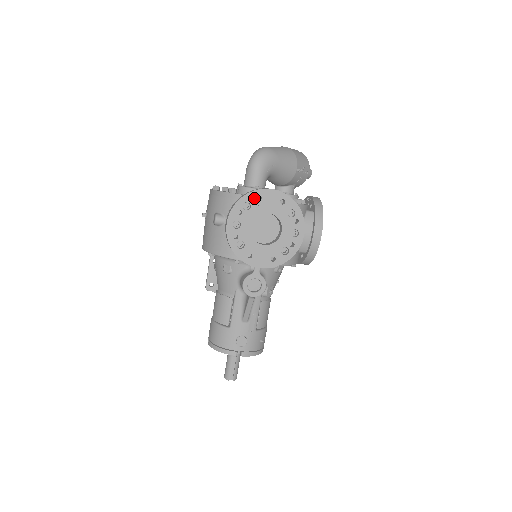
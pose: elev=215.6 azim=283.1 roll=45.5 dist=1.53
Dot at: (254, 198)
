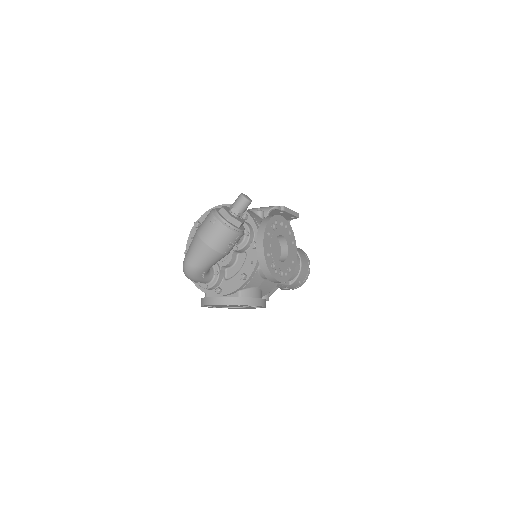
Dot at: occluded
